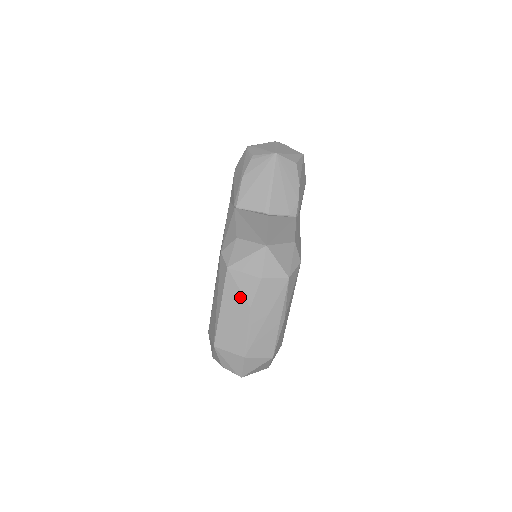
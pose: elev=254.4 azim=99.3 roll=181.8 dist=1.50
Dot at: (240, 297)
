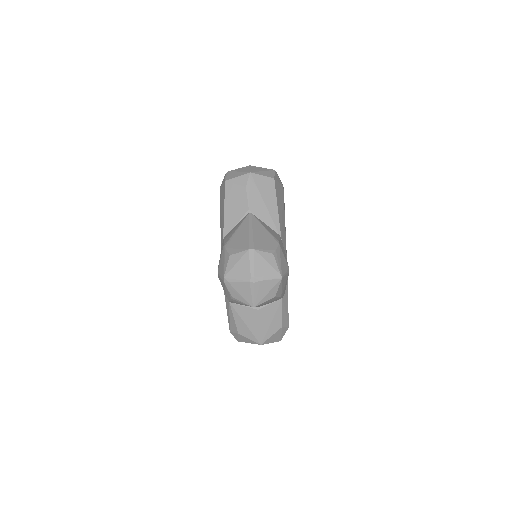
Dot at: occluded
